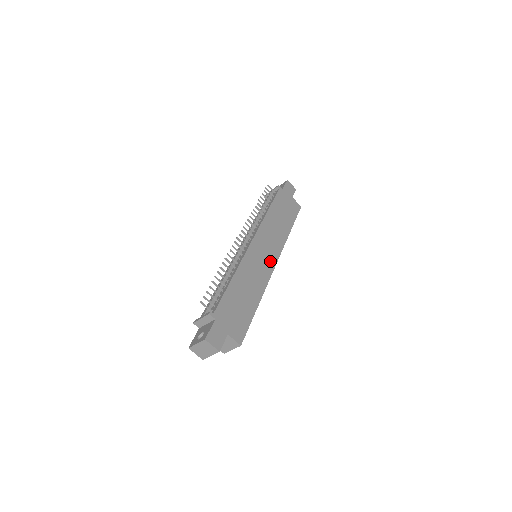
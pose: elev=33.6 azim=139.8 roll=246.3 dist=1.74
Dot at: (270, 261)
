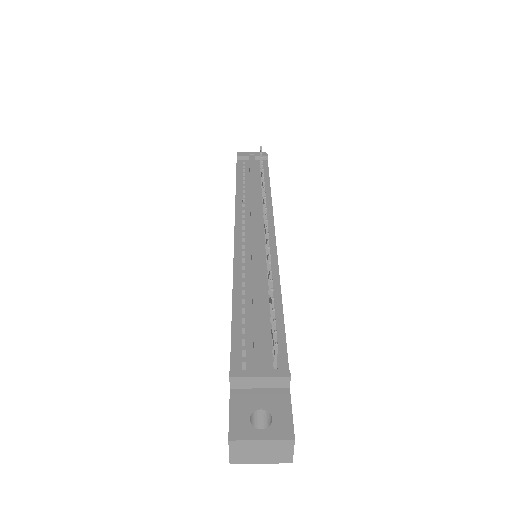
Dot at: occluded
